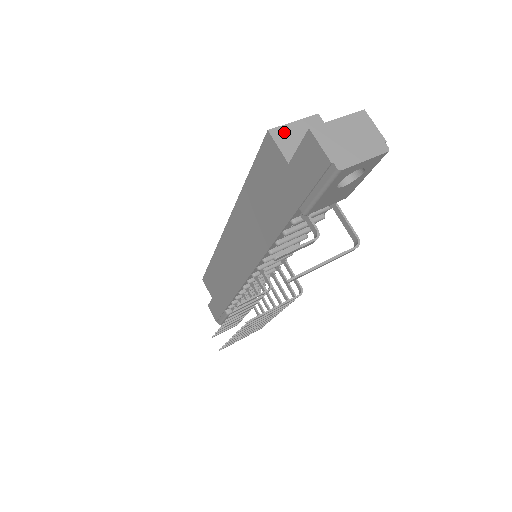
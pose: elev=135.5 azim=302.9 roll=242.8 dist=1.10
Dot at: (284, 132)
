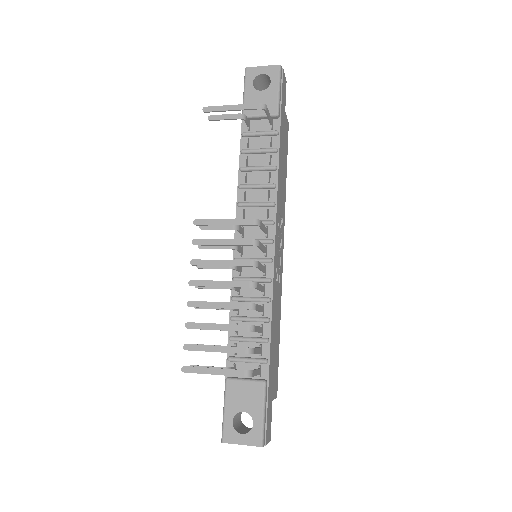
Dot at: occluded
